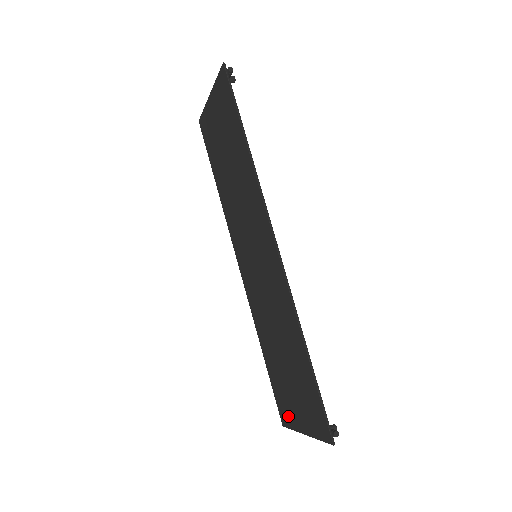
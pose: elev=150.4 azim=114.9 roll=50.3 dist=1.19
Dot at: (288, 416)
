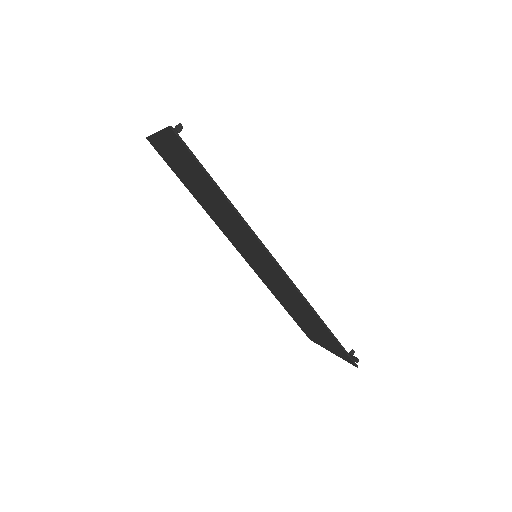
Dot at: (314, 339)
